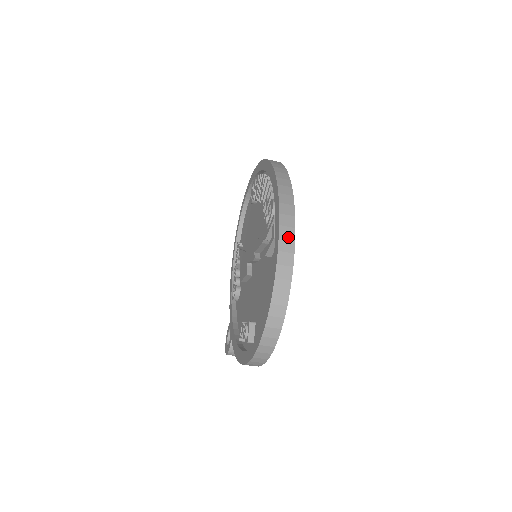
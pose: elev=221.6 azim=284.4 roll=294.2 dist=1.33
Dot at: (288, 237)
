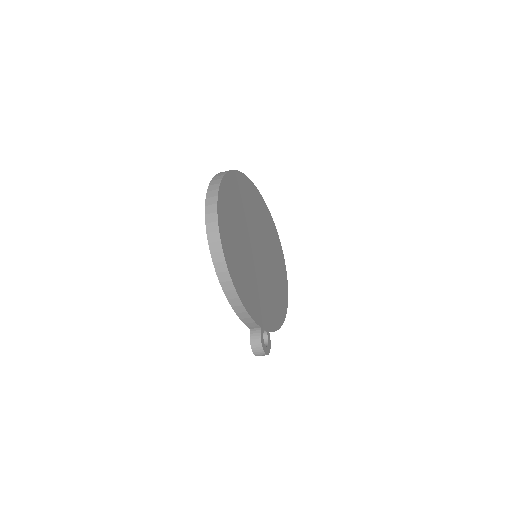
Dot at: (223, 173)
